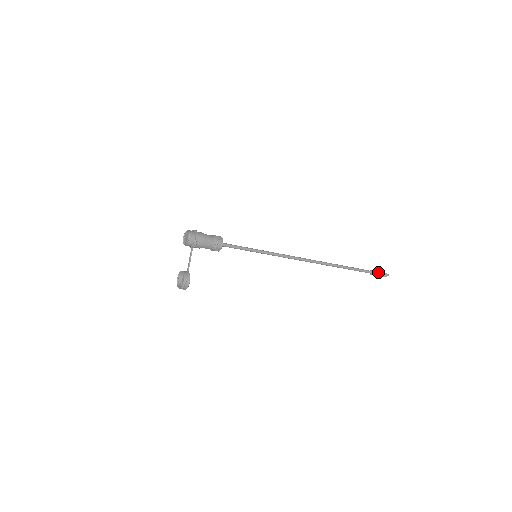
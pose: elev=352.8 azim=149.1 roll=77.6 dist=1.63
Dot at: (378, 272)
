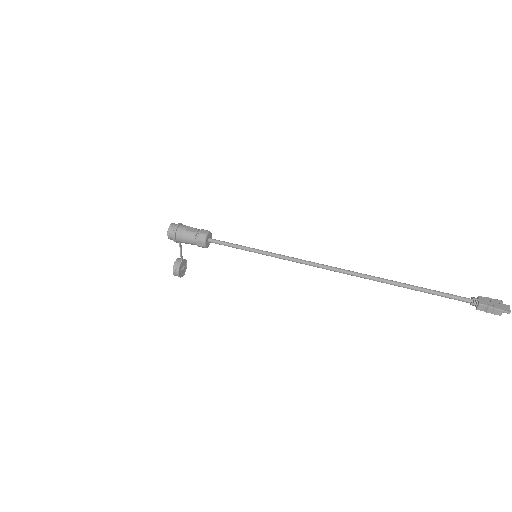
Dot at: (481, 305)
